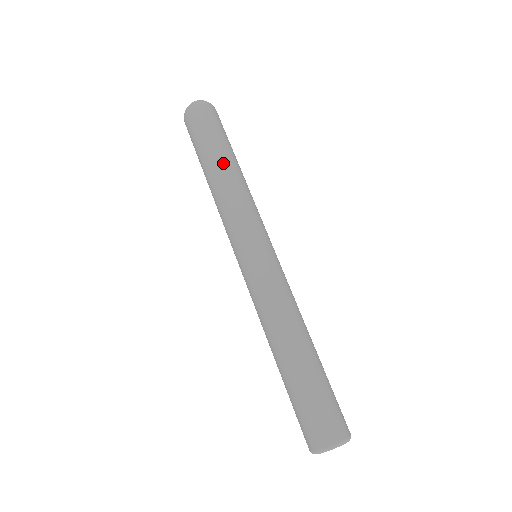
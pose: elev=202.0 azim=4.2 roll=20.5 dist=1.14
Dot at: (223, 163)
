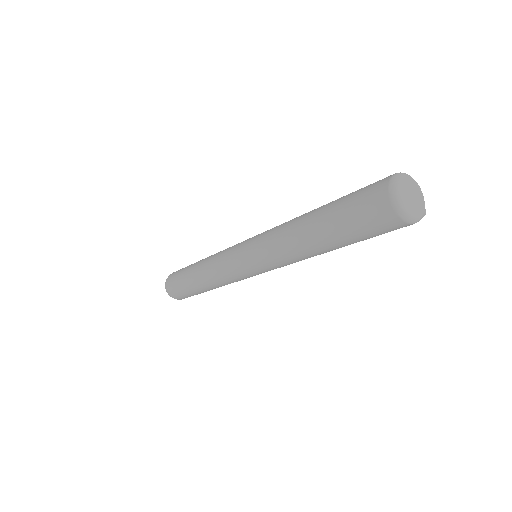
Dot at: (194, 270)
